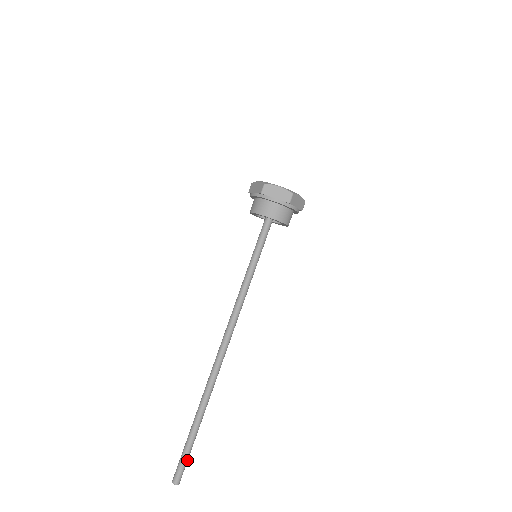
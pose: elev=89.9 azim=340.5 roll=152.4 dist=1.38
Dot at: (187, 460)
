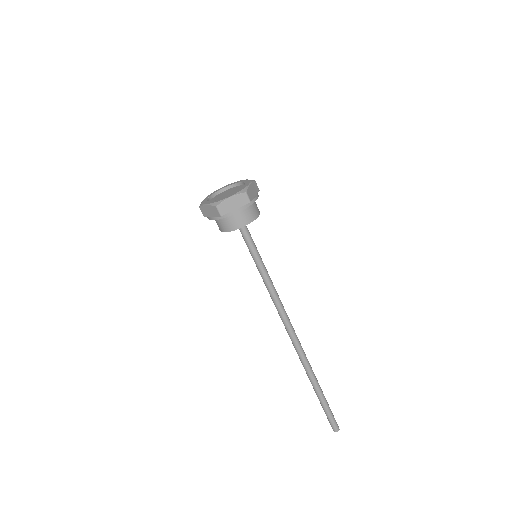
Dot at: (332, 413)
